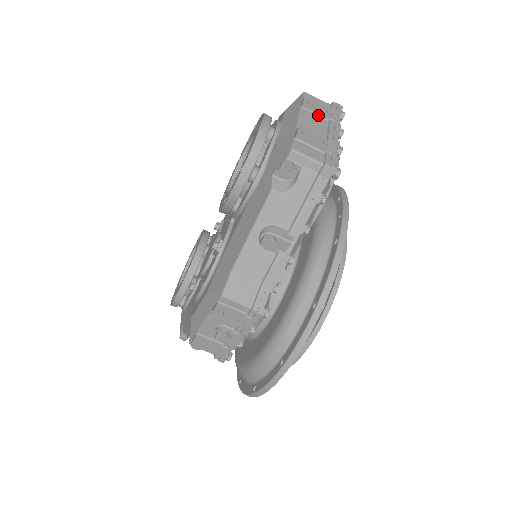
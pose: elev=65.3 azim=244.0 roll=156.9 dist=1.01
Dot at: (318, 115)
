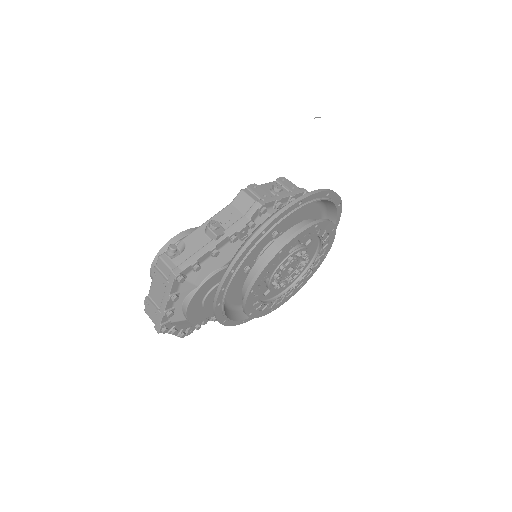
Dot at: occluded
